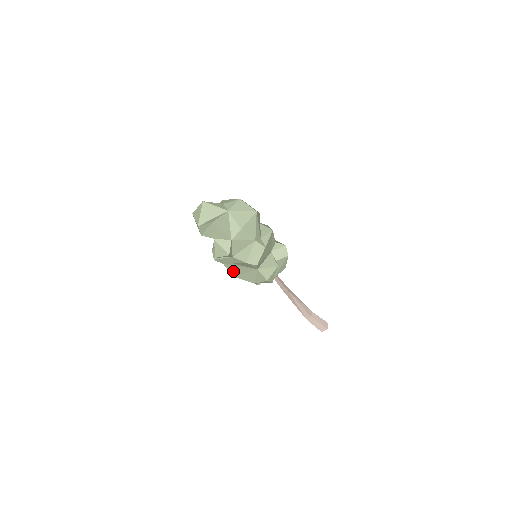
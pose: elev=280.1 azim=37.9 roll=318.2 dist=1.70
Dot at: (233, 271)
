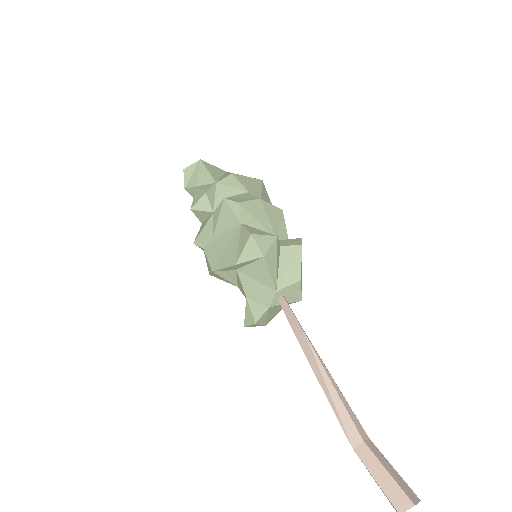
Dot at: (213, 257)
